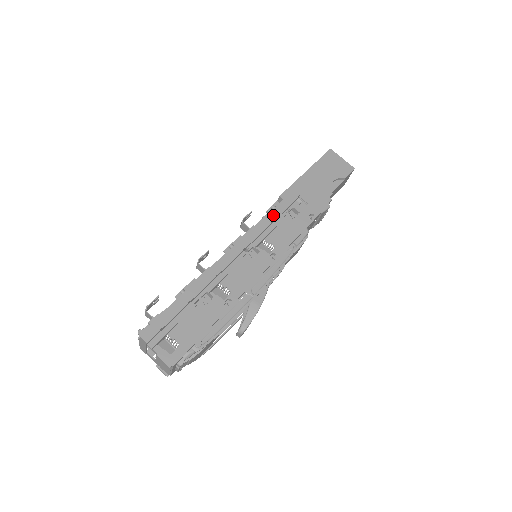
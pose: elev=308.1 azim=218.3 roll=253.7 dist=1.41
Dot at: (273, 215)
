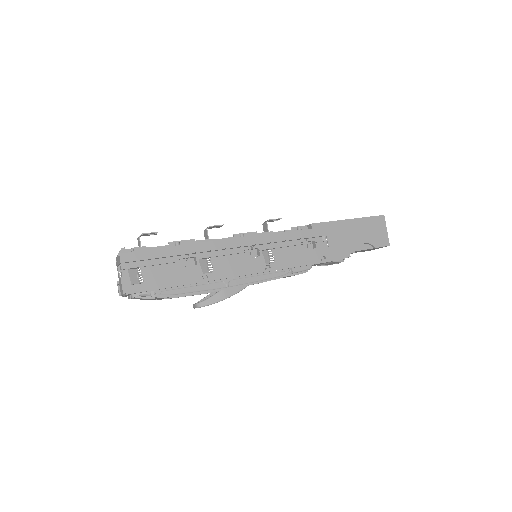
Dot at: (294, 235)
